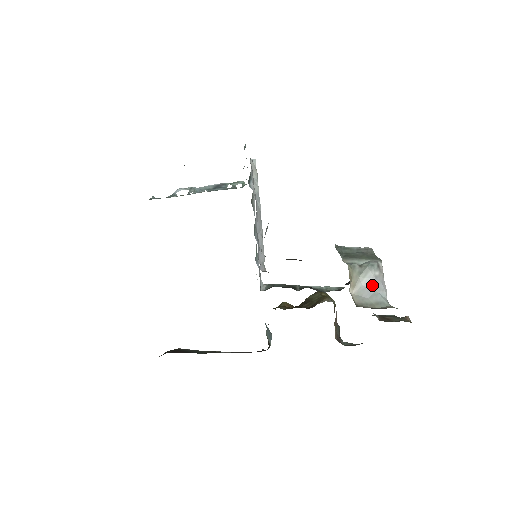
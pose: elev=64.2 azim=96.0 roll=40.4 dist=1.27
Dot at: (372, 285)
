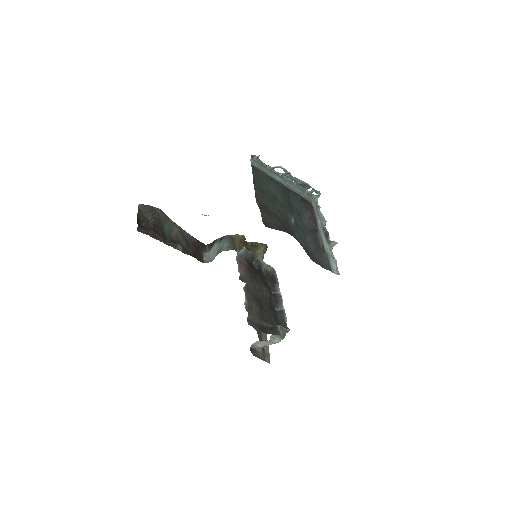
Dot at: (266, 344)
